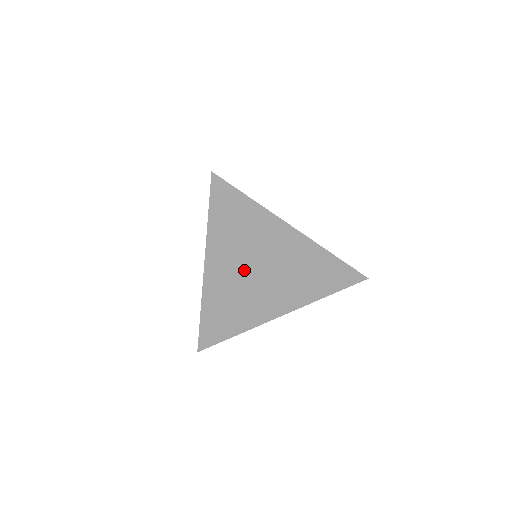
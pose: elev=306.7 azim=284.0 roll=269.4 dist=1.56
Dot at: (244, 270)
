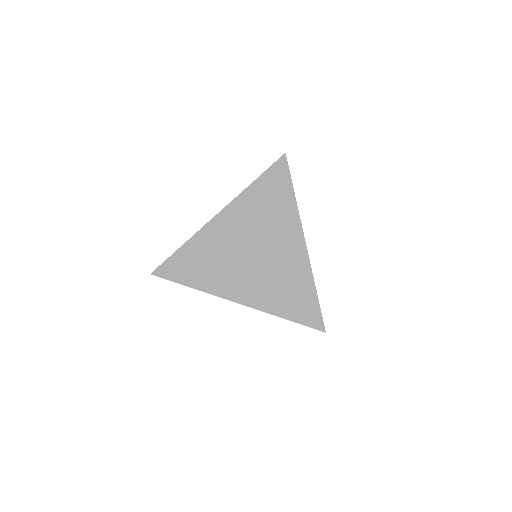
Dot at: (244, 238)
